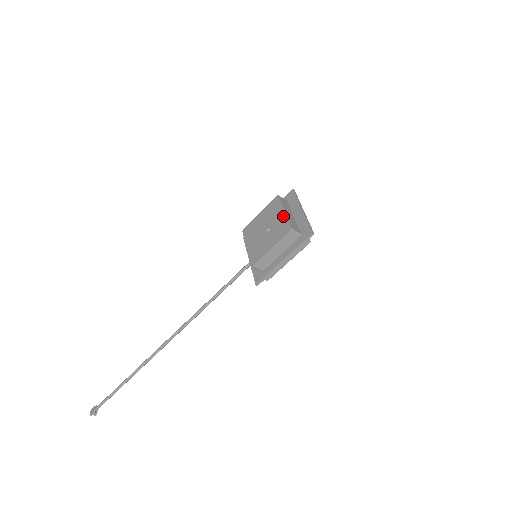
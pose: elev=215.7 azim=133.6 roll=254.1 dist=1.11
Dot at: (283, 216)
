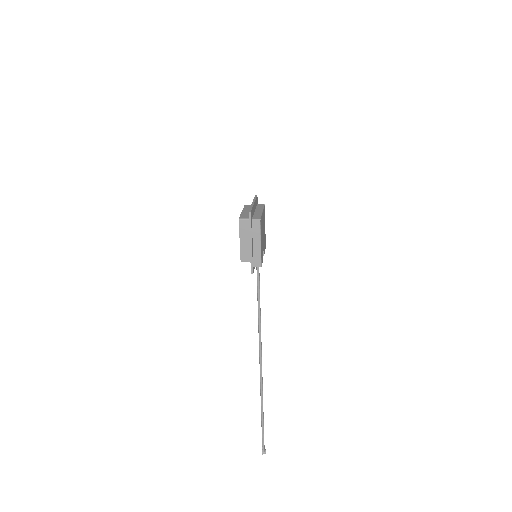
Dot at: occluded
